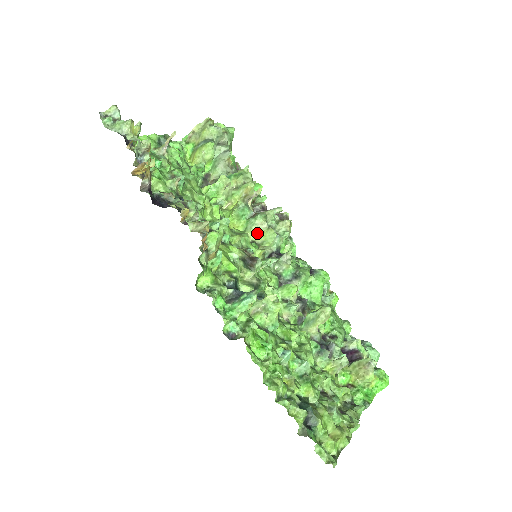
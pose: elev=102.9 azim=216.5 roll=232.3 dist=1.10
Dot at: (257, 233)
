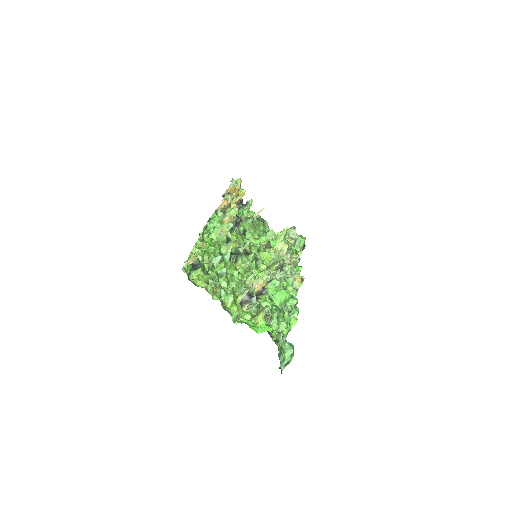
Dot at: (272, 264)
